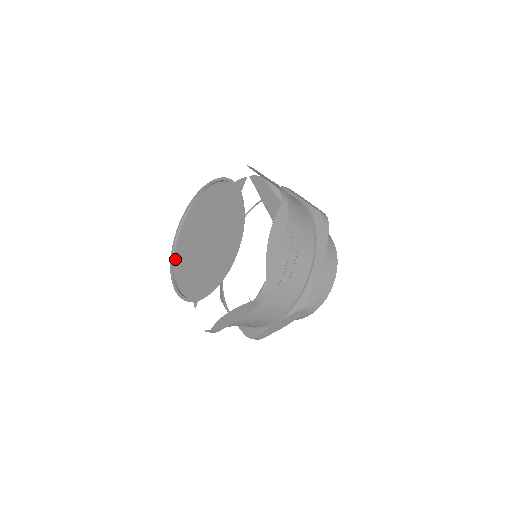
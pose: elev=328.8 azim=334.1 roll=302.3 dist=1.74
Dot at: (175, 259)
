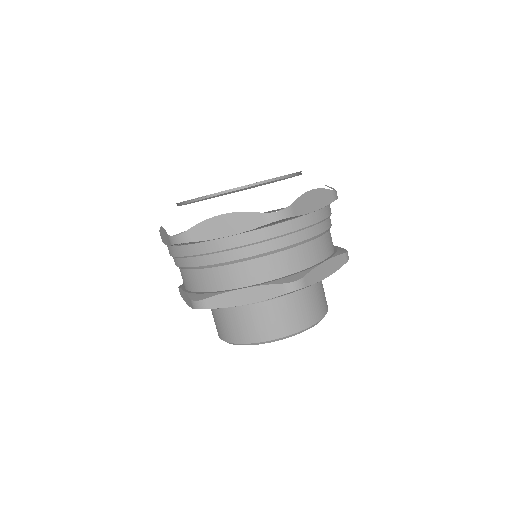
Dot at: occluded
